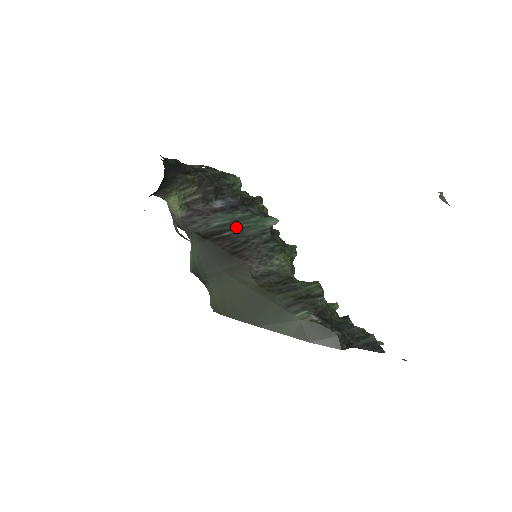
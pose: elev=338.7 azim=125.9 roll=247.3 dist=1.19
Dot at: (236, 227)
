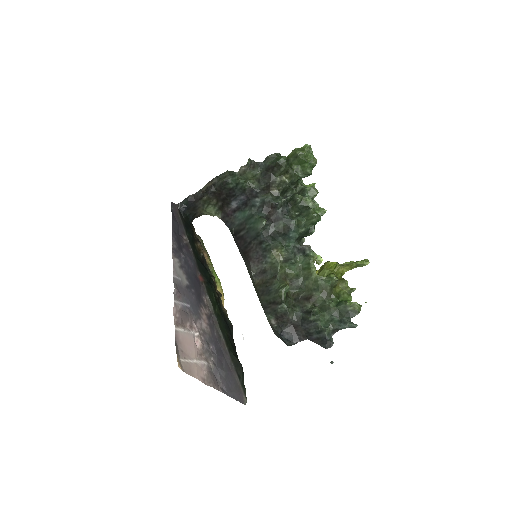
Dot at: (245, 227)
